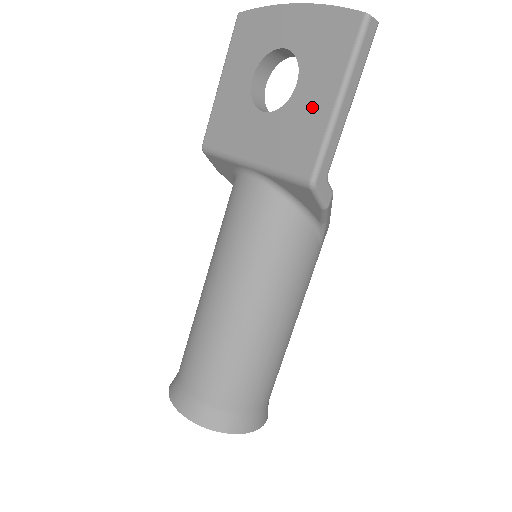
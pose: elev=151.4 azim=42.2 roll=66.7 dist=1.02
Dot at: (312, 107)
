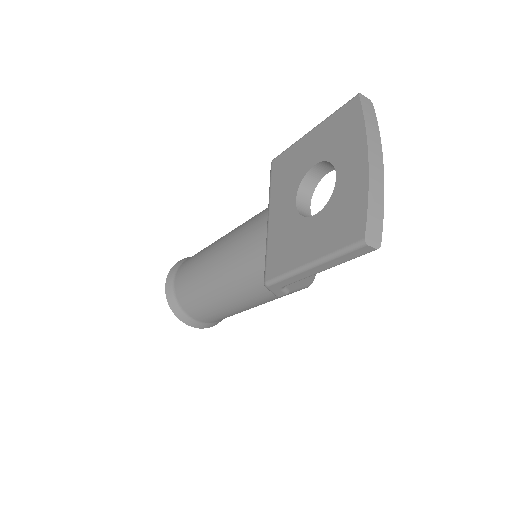
Dot at: (302, 245)
